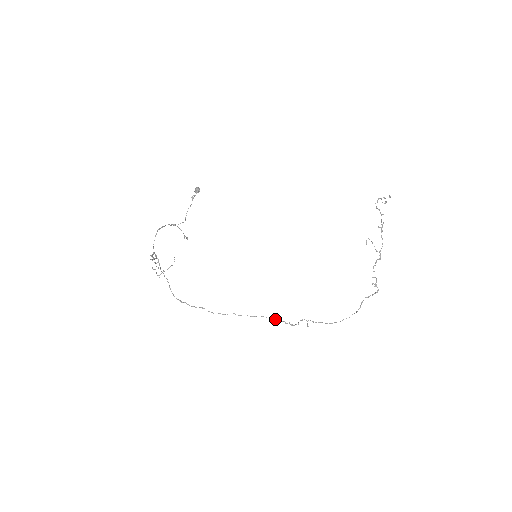
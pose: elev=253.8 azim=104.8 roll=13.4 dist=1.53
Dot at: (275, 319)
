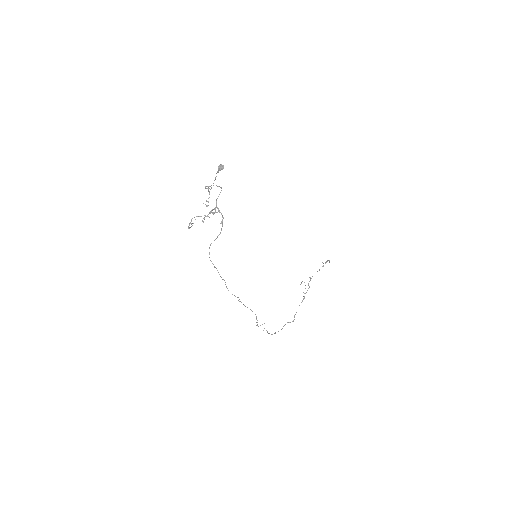
Dot at: (256, 316)
